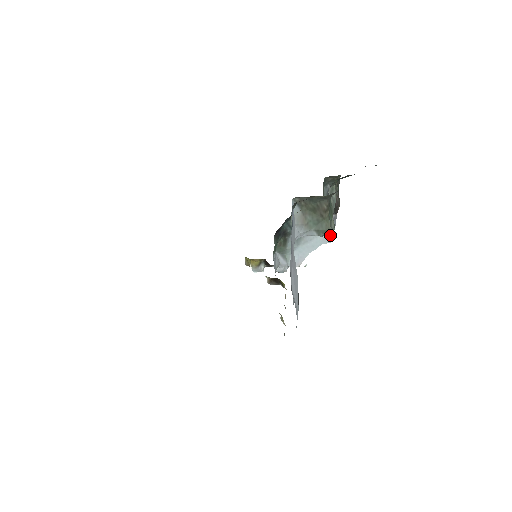
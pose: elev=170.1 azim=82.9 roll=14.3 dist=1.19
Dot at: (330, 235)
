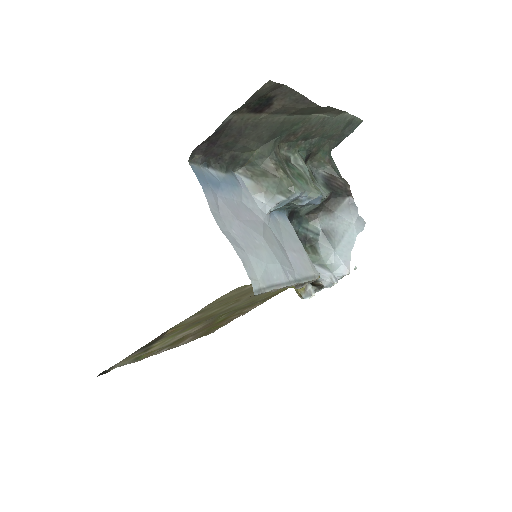
Dot at: (358, 221)
